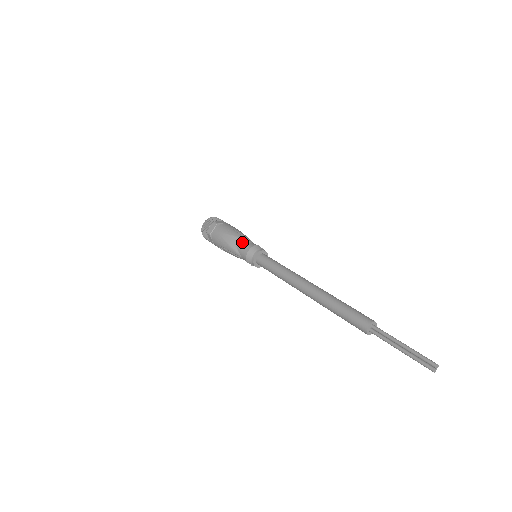
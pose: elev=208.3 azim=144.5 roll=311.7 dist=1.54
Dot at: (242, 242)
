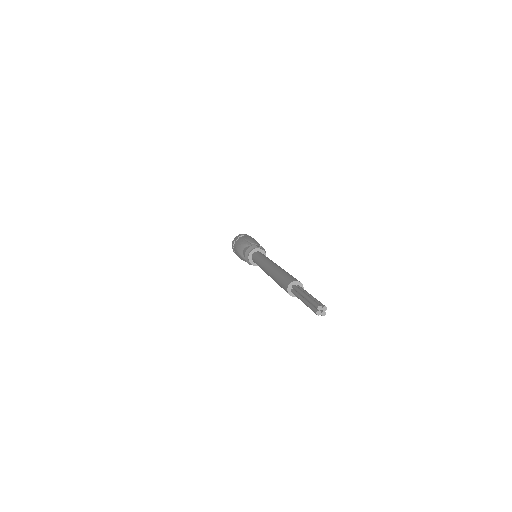
Dot at: (245, 248)
